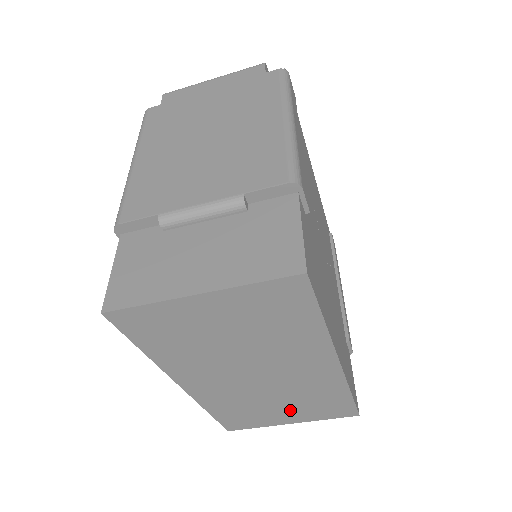
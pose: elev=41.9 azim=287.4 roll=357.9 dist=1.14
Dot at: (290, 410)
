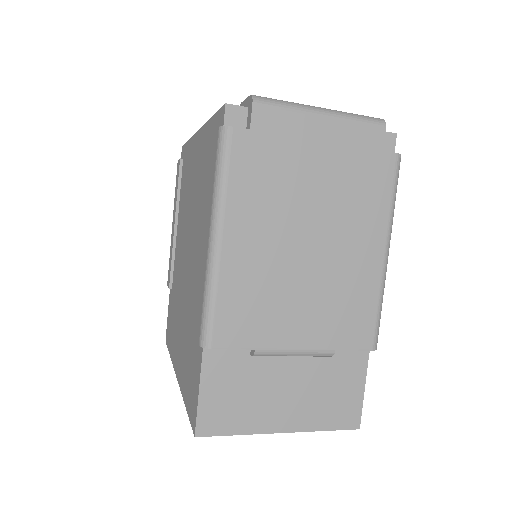
Dot at: occluded
